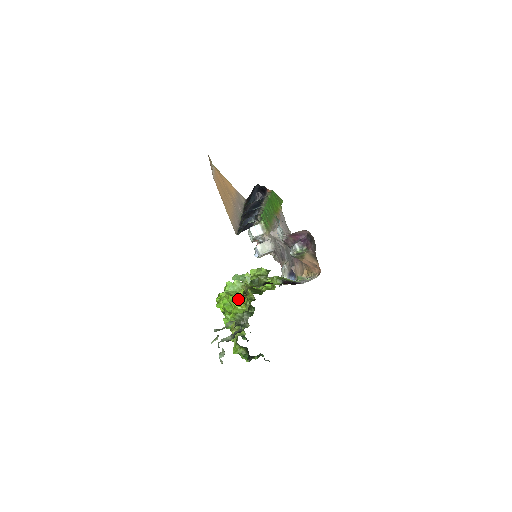
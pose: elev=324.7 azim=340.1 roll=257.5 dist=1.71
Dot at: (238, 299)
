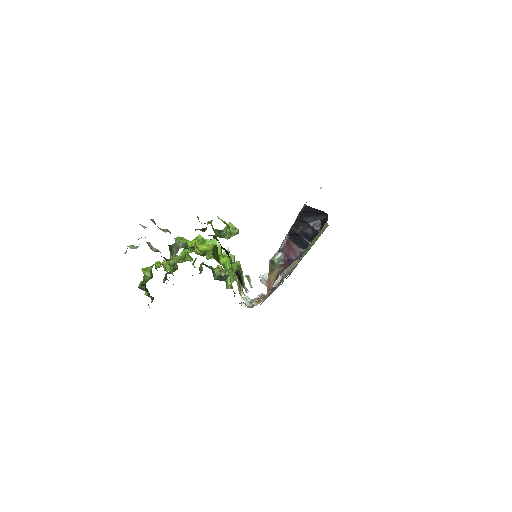
Dot at: (200, 244)
